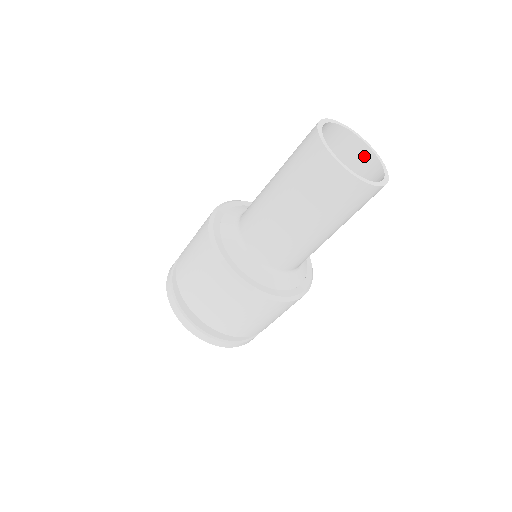
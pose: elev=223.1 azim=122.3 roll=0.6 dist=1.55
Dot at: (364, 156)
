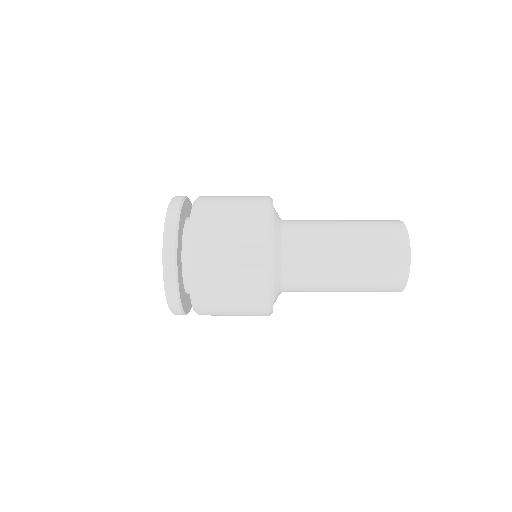
Dot at: occluded
